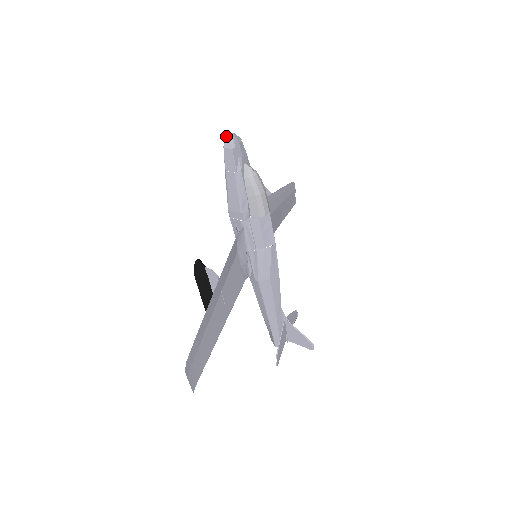
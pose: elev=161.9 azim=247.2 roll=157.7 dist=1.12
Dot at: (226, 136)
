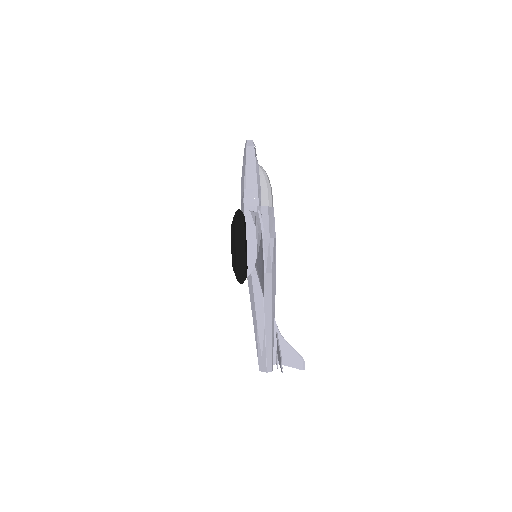
Dot at: (247, 140)
